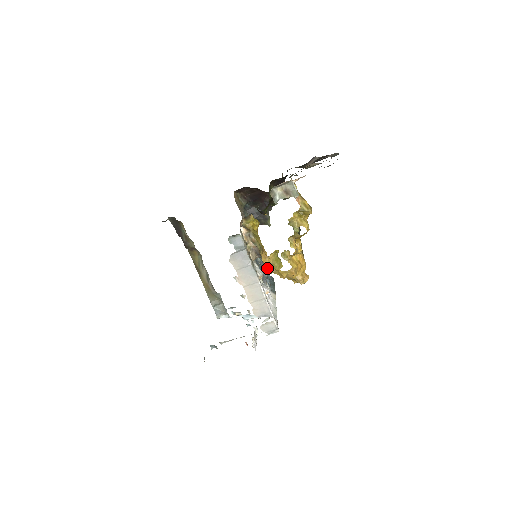
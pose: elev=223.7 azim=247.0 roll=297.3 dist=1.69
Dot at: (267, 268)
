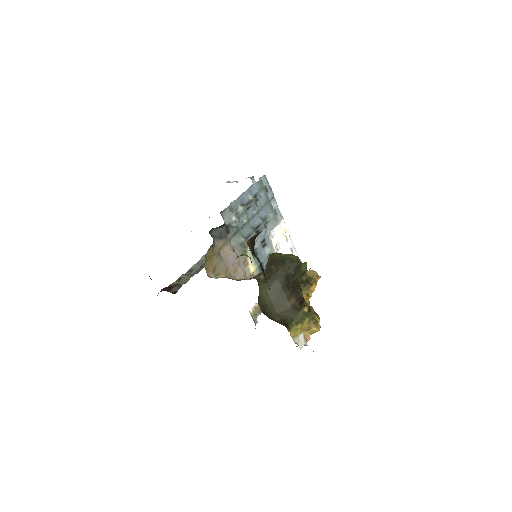
Dot at: occluded
